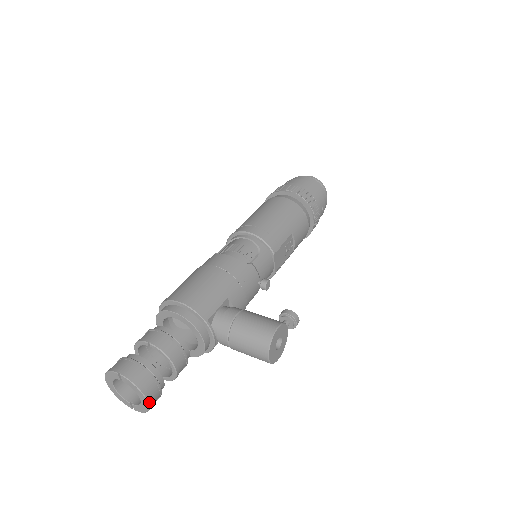
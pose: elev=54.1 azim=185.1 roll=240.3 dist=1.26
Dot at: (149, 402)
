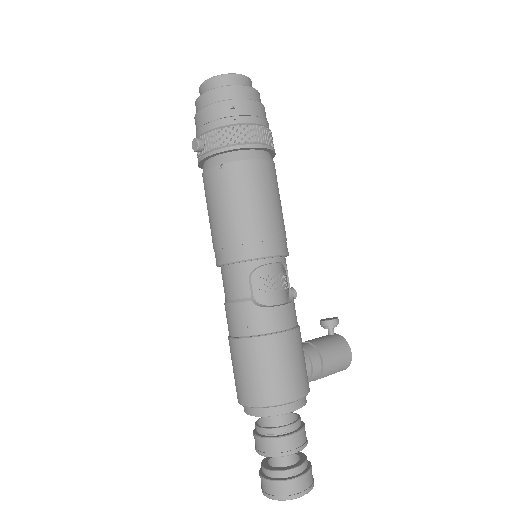
Dot at: occluded
